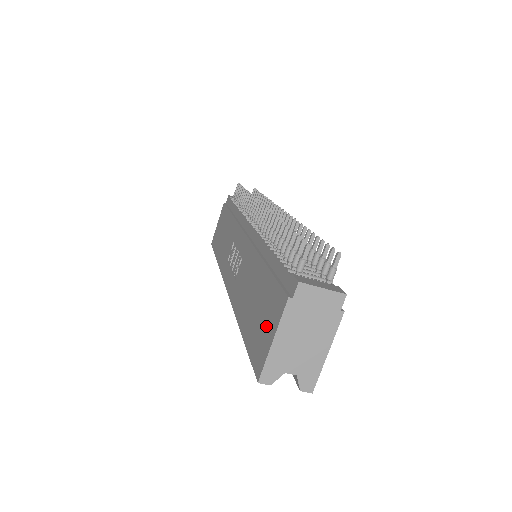
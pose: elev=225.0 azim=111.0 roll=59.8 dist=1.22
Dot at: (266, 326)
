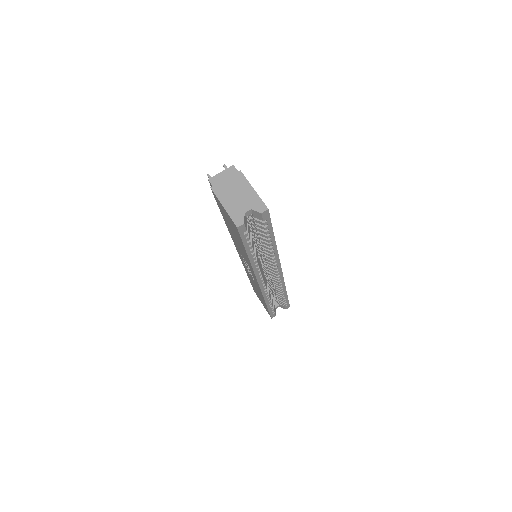
Dot at: (226, 216)
